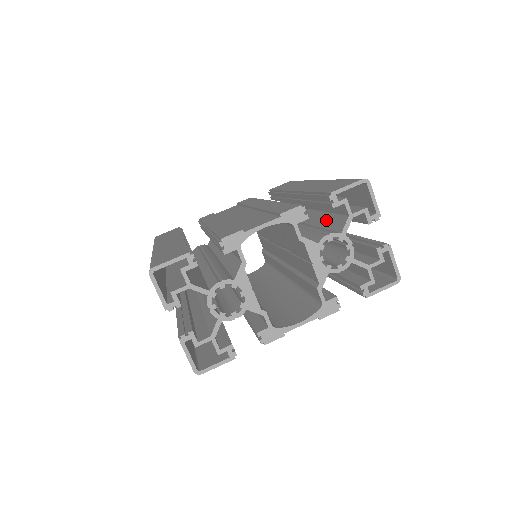
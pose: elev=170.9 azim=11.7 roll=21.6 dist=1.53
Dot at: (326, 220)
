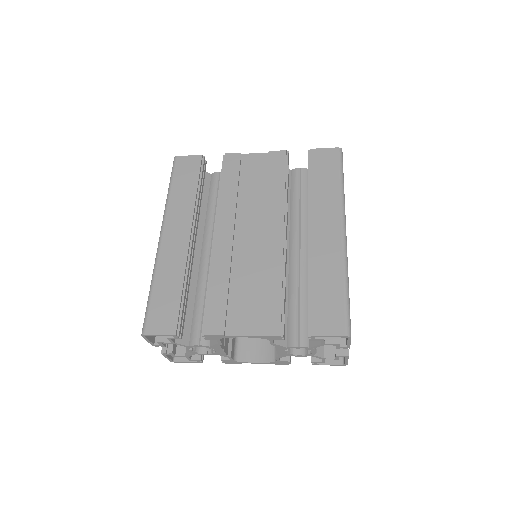
Dot at: occluded
